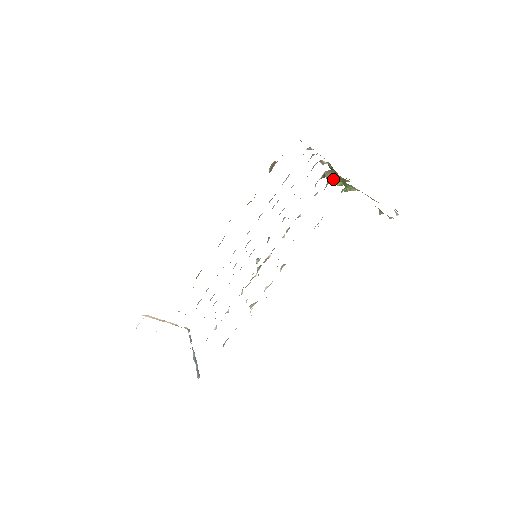
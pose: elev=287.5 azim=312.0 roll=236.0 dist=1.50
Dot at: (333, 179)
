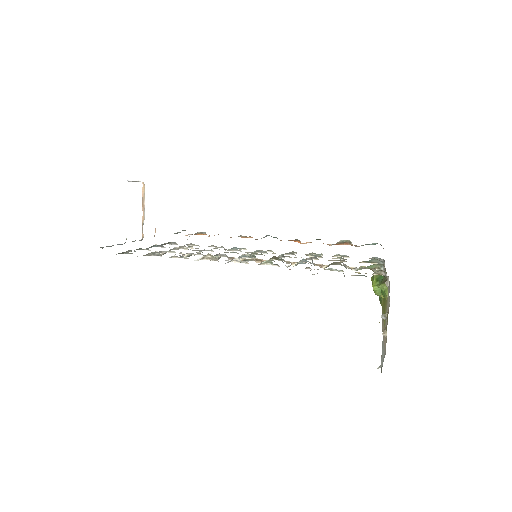
Dot at: (377, 279)
